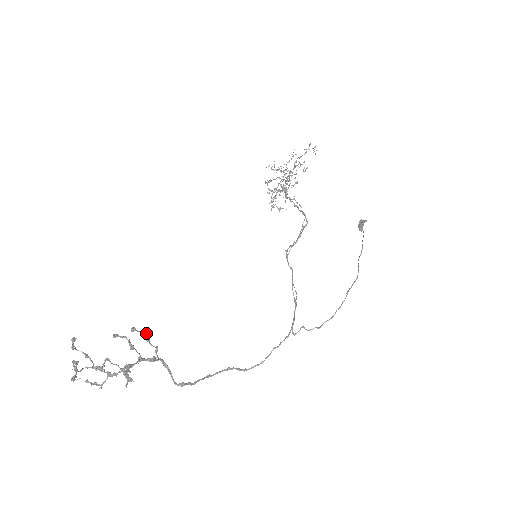
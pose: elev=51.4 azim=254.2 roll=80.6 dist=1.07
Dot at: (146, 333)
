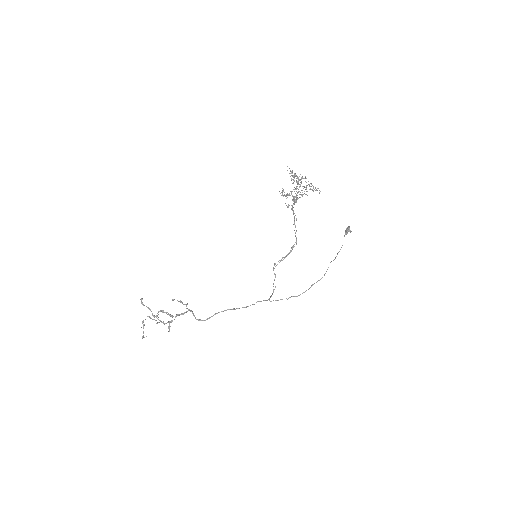
Dot at: (180, 300)
